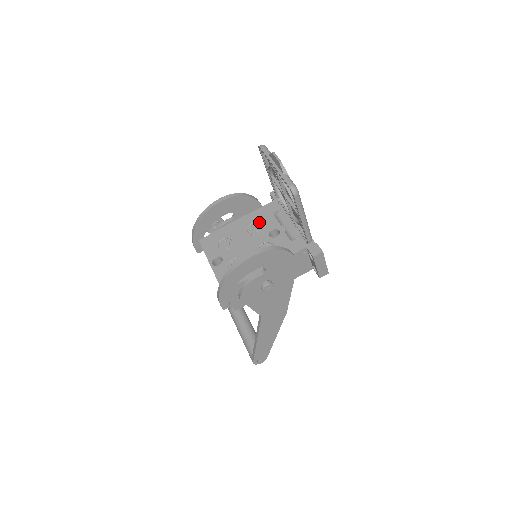
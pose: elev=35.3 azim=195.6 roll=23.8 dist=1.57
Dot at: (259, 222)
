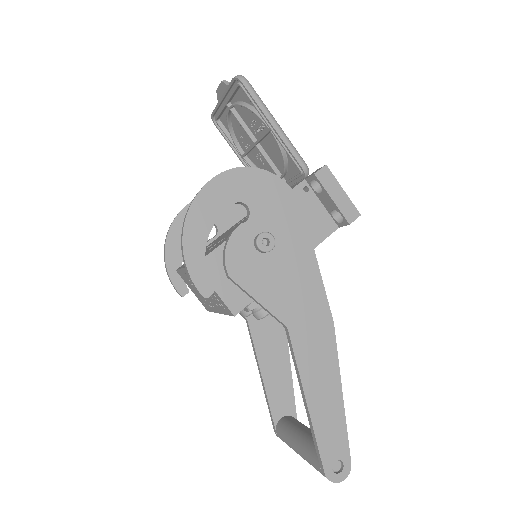
Dot at: occluded
